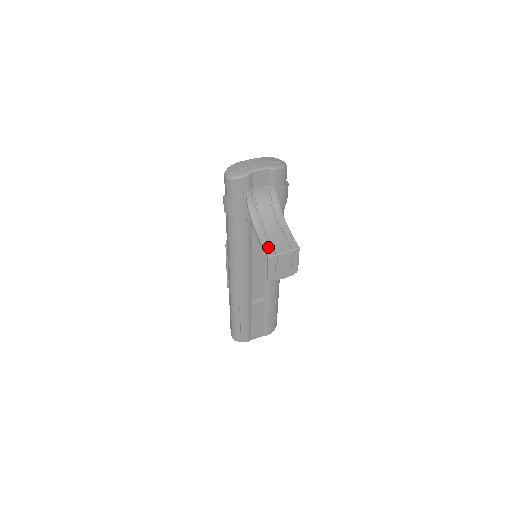
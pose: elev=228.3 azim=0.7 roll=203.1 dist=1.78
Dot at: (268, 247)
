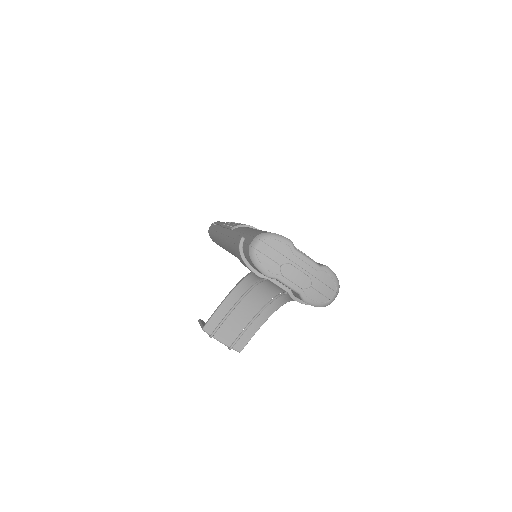
Dot at: (215, 322)
